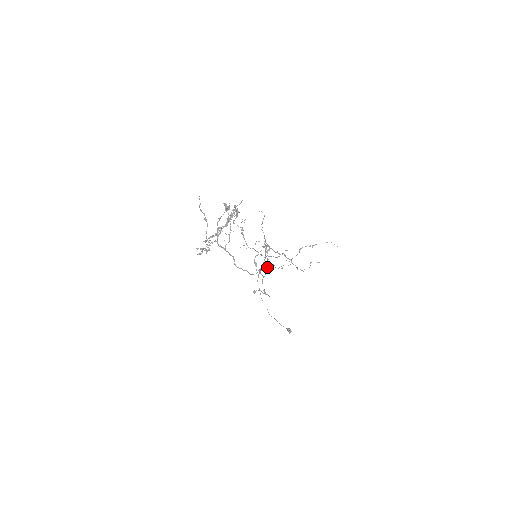
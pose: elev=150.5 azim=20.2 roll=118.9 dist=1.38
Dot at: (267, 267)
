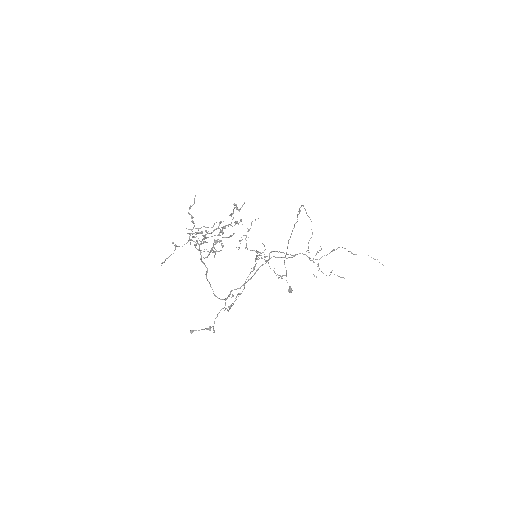
Dot at: (232, 303)
